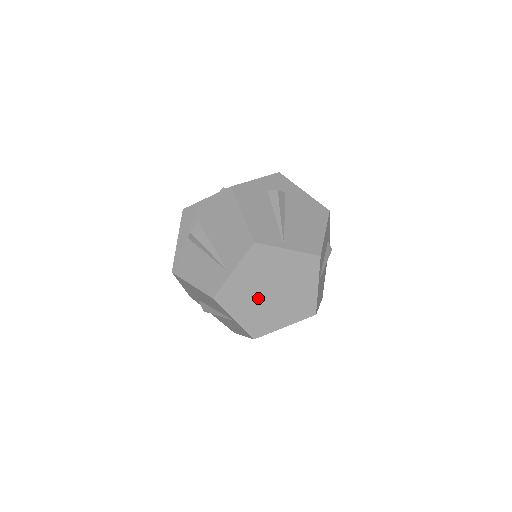
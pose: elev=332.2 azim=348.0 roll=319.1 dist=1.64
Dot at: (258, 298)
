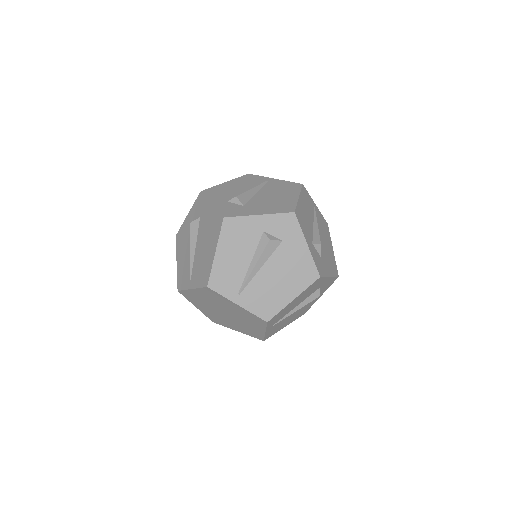
Dot at: (214, 309)
